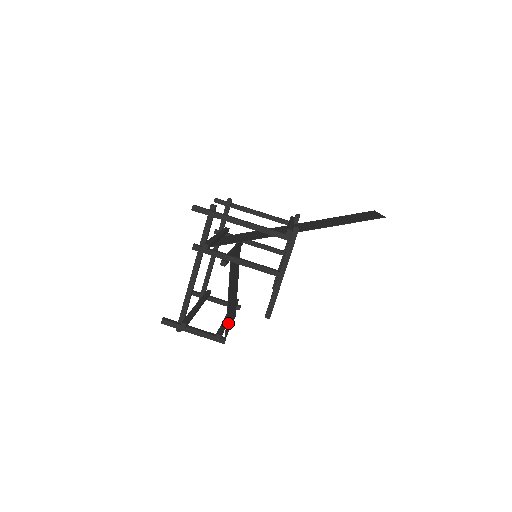
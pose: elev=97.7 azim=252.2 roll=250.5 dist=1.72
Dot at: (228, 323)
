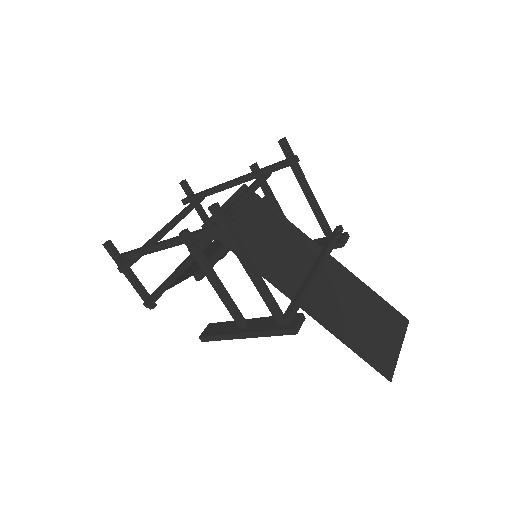
Dot at: (177, 279)
